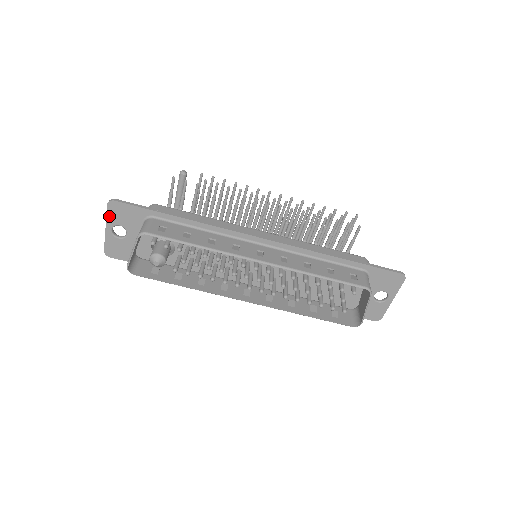
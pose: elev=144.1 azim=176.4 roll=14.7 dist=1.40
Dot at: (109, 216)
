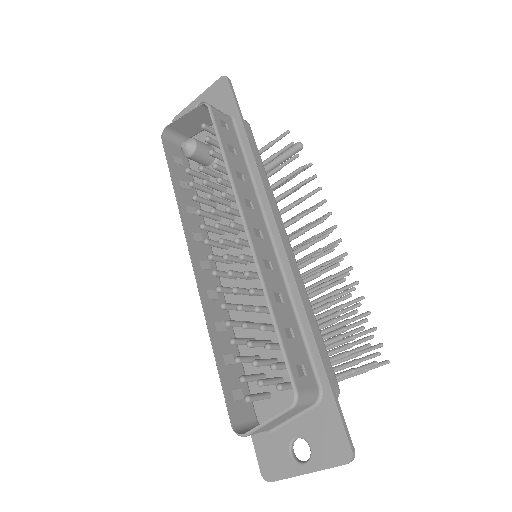
Dot at: (210, 89)
